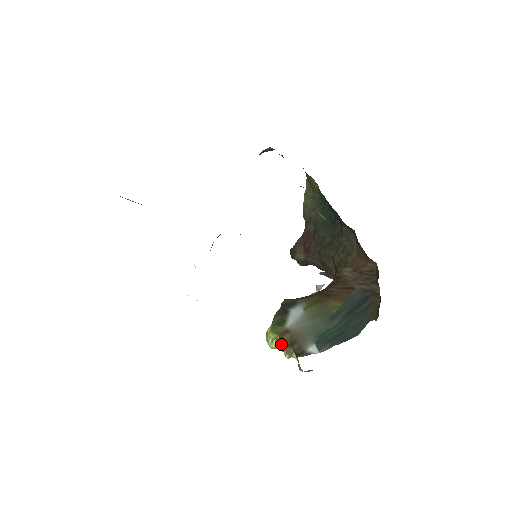
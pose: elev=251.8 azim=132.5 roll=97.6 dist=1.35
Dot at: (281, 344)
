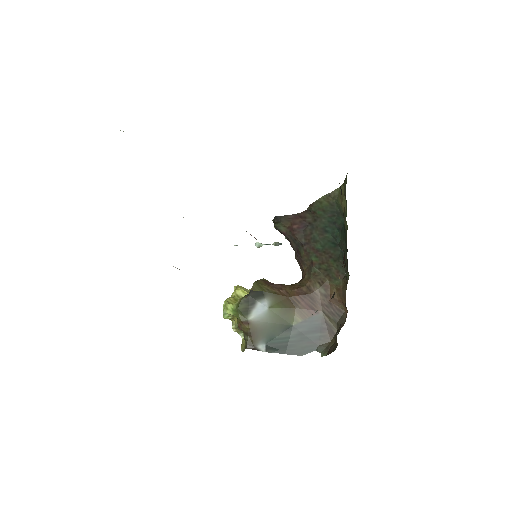
Dot at: (235, 322)
